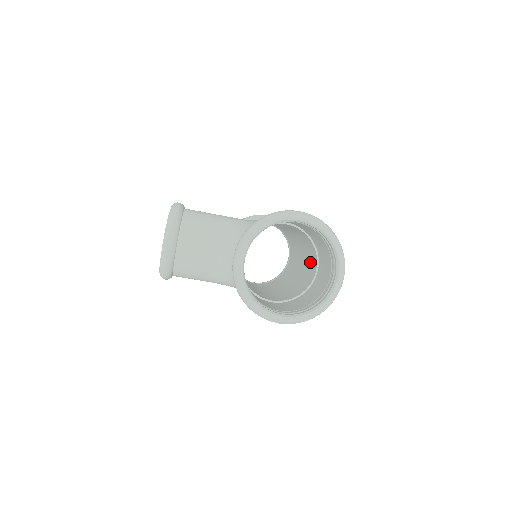
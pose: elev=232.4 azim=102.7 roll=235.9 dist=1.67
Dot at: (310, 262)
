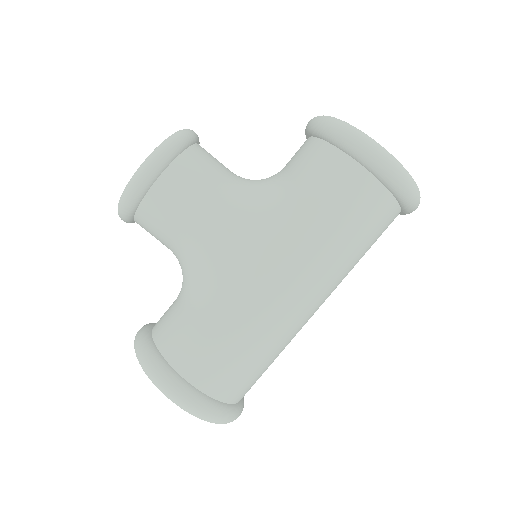
Dot at: occluded
